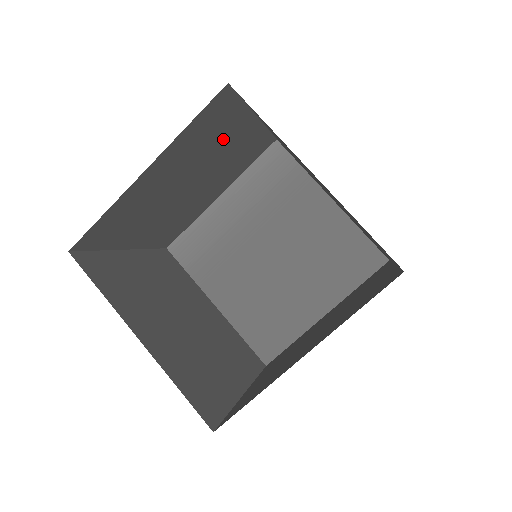
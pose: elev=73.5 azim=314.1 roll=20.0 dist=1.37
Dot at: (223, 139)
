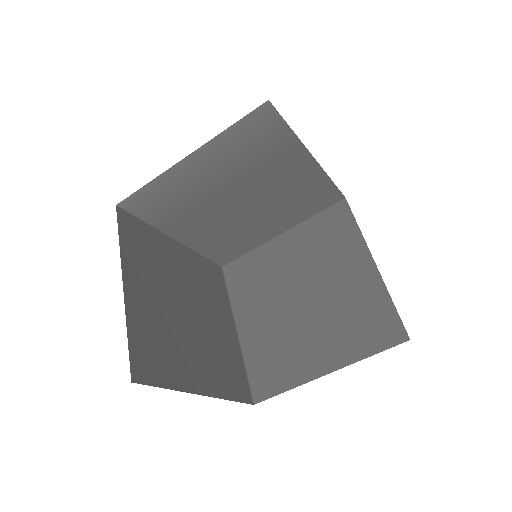
Dot at: occluded
